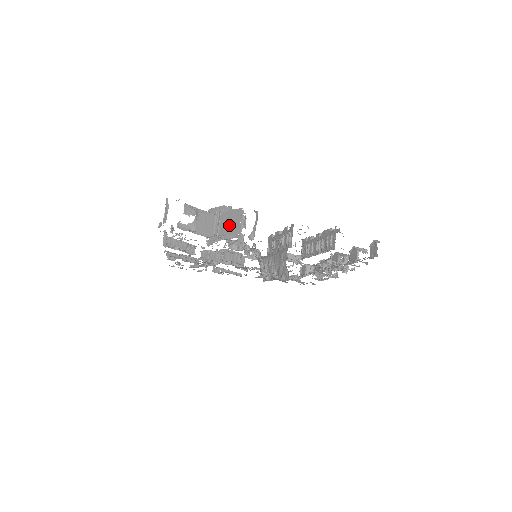
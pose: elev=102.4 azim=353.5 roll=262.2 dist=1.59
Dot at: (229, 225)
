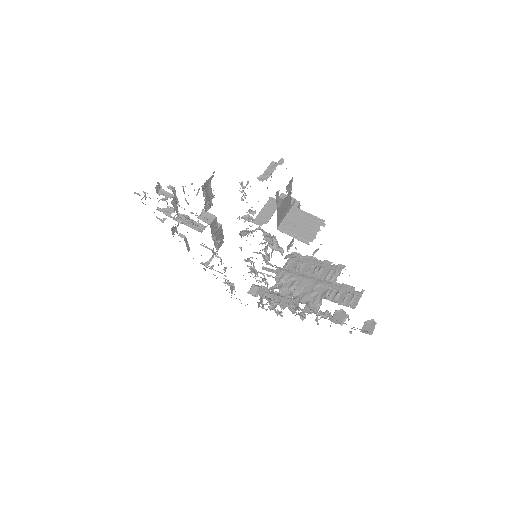
Dot at: (301, 225)
